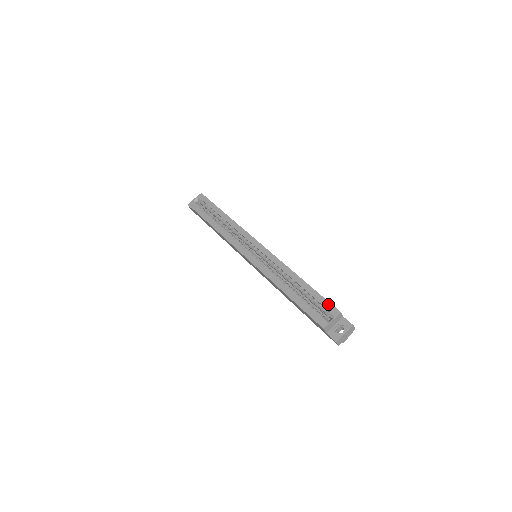
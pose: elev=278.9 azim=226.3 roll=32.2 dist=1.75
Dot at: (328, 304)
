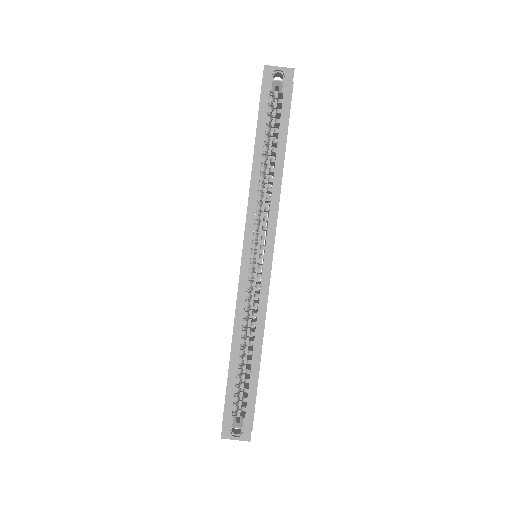
Dot at: (252, 410)
